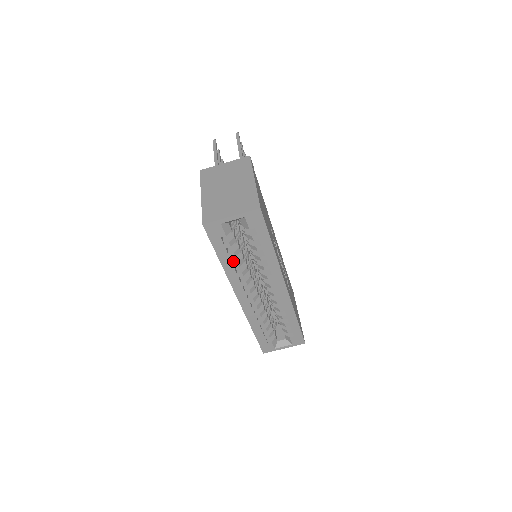
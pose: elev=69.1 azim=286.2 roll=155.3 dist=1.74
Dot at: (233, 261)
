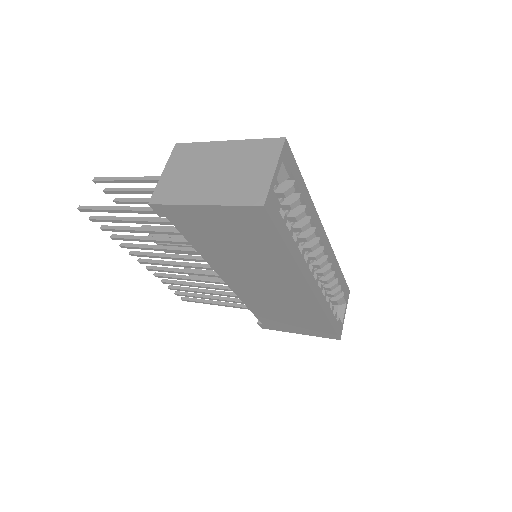
Dot at: occluded
